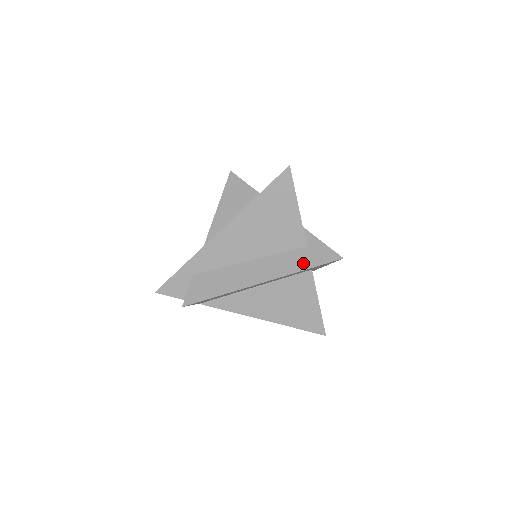
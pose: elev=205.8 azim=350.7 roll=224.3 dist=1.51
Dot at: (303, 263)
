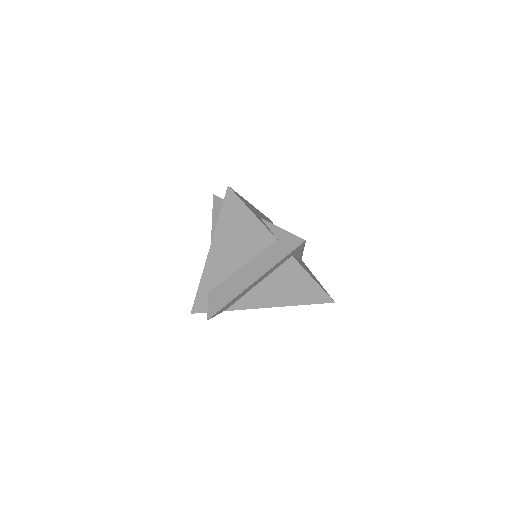
Dot at: (277, 256)
